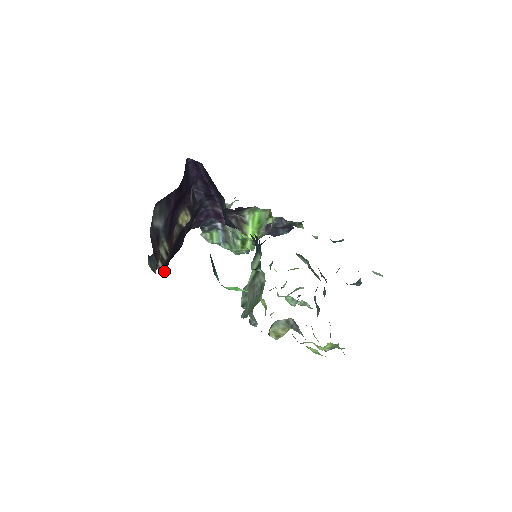
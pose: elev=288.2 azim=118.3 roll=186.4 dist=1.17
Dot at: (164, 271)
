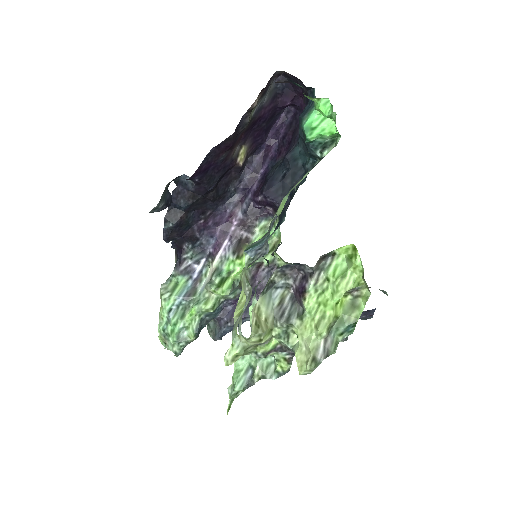
Dot at: (236, 130)
